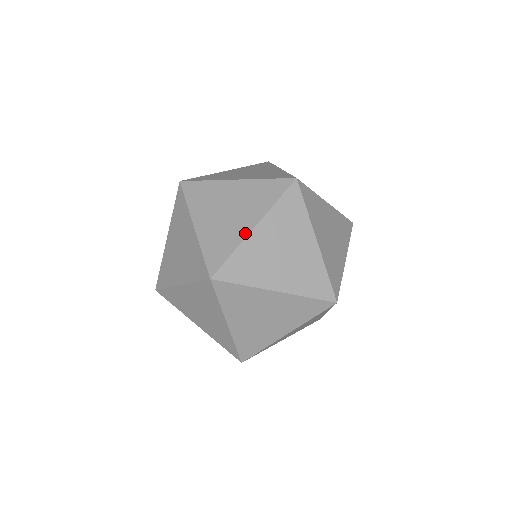
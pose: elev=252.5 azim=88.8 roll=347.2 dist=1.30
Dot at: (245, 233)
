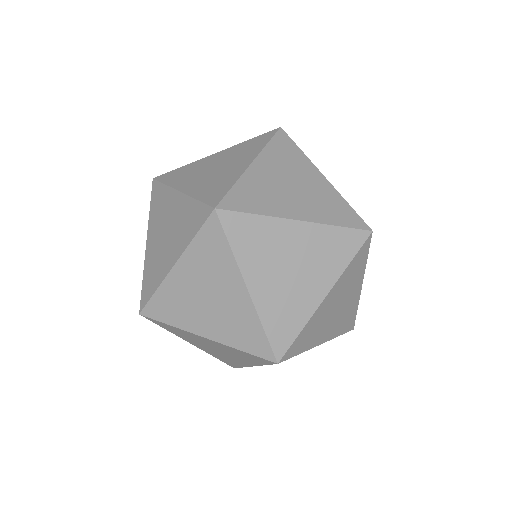
Dot at: (242, 169)
